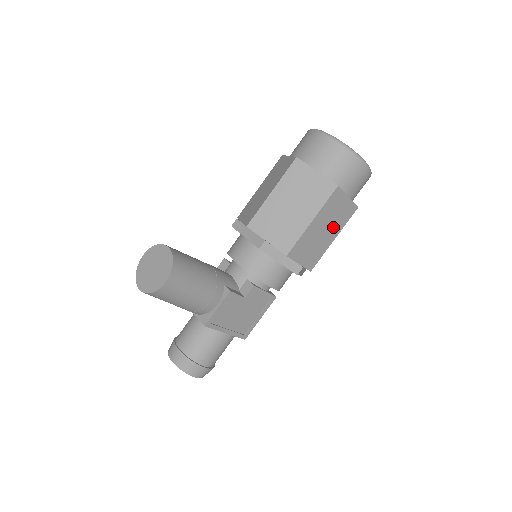
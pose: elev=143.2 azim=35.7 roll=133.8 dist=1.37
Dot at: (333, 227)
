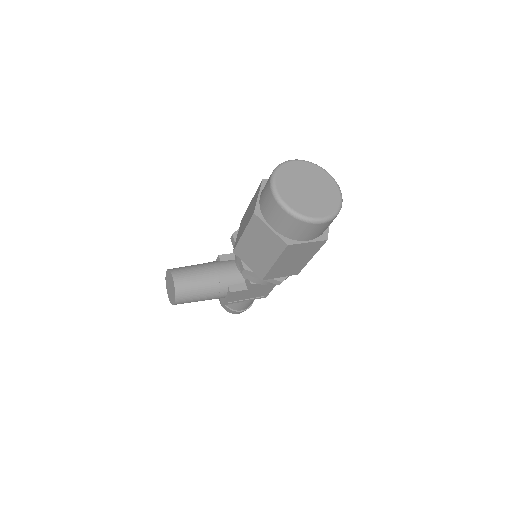
Dot at: (304, 256)
